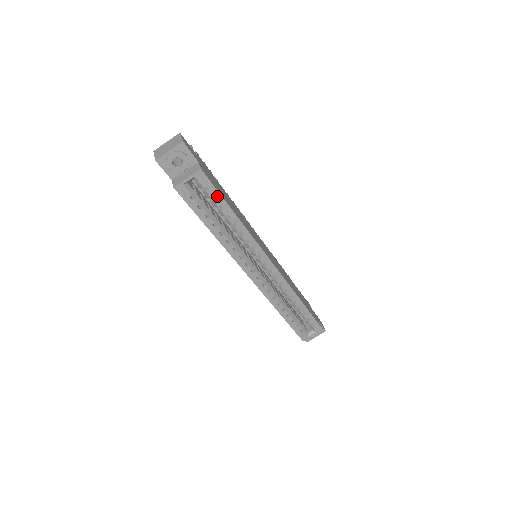
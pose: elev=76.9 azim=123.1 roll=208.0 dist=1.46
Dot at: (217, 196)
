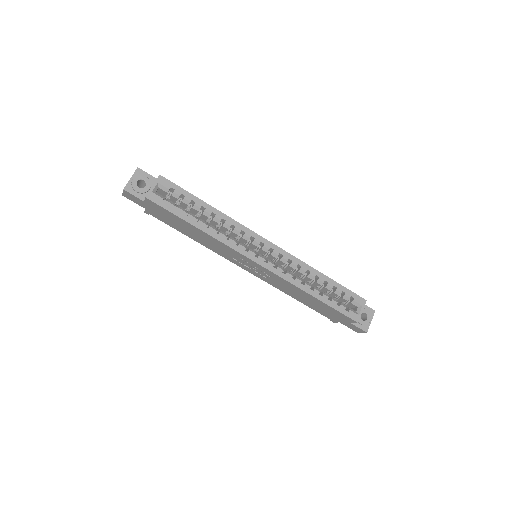
Dot at: (184, 193)
